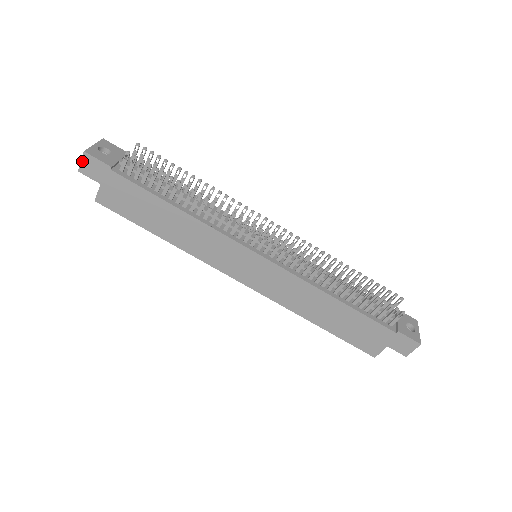
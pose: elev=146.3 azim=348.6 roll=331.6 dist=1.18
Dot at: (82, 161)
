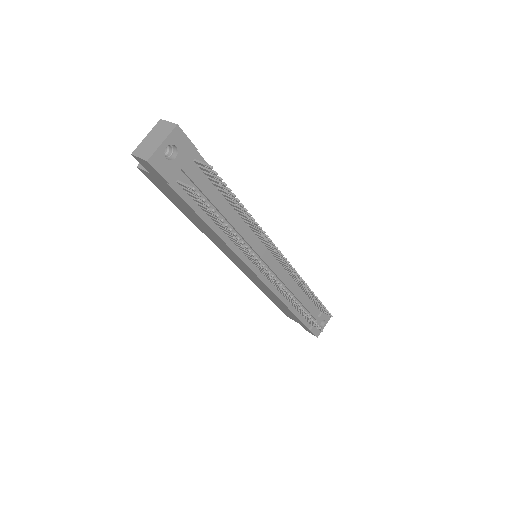
Dot at: (140, 159)
